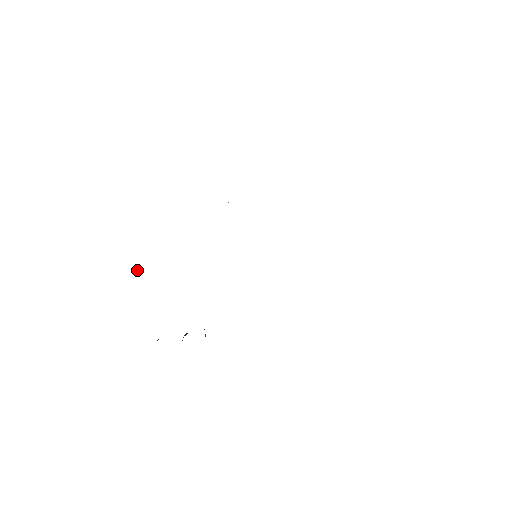
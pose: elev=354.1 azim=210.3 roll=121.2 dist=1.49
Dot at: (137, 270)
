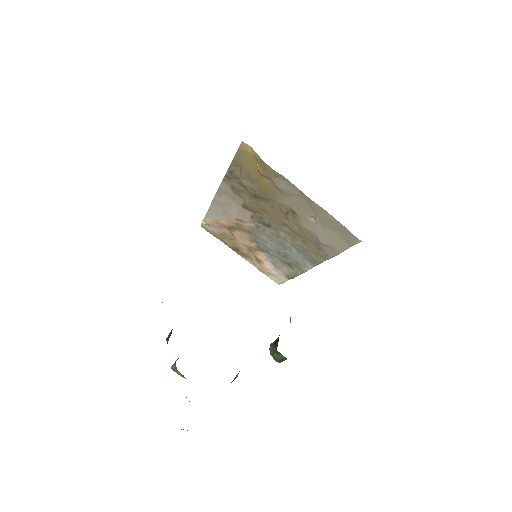
Dot at: occluded
